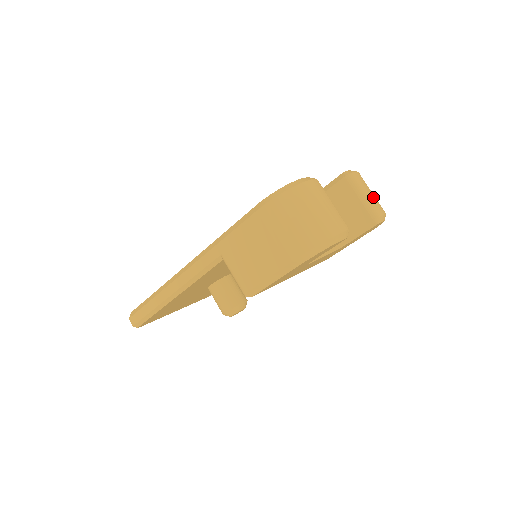
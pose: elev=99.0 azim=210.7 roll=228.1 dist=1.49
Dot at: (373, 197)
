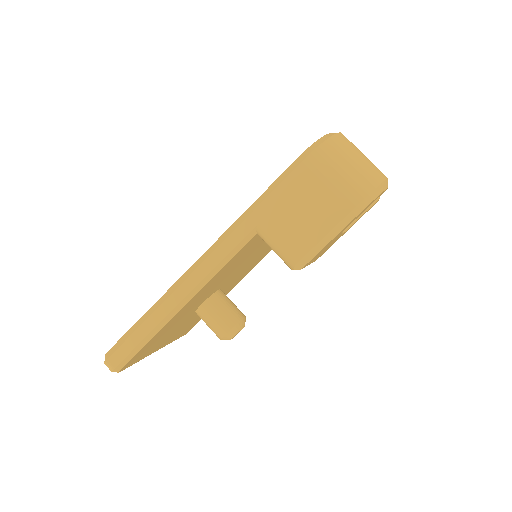
Dot at: occluded
